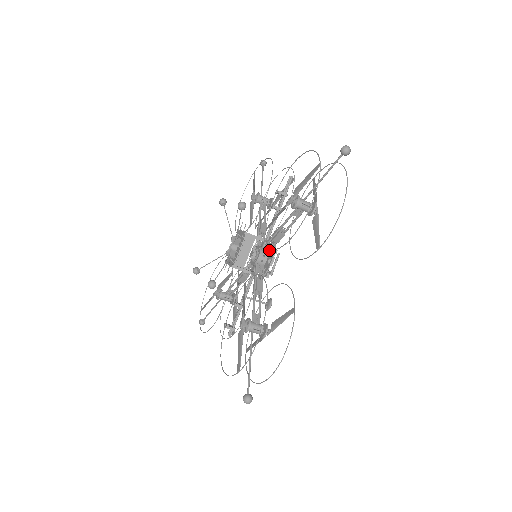
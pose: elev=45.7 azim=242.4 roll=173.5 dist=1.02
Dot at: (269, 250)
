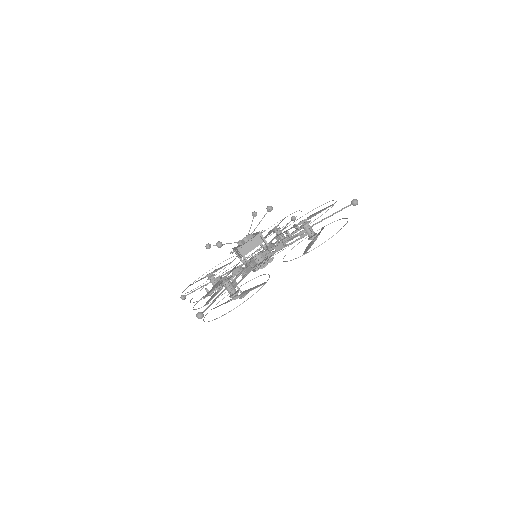
Dot at: (268, 255)
